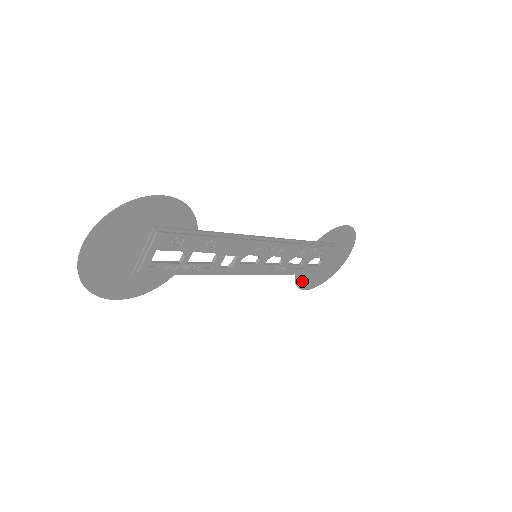
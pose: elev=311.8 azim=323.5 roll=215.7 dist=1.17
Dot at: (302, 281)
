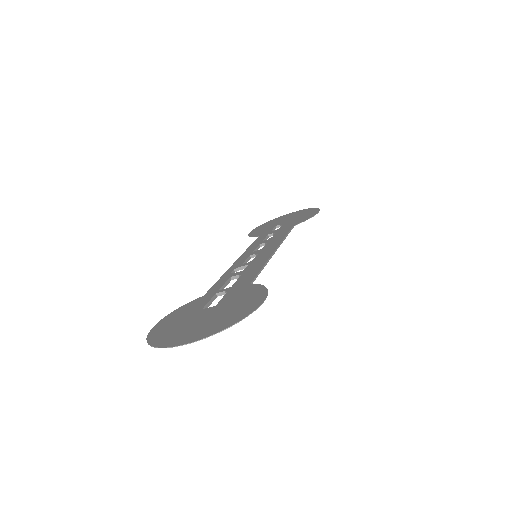
Dot at: (255, 233)
